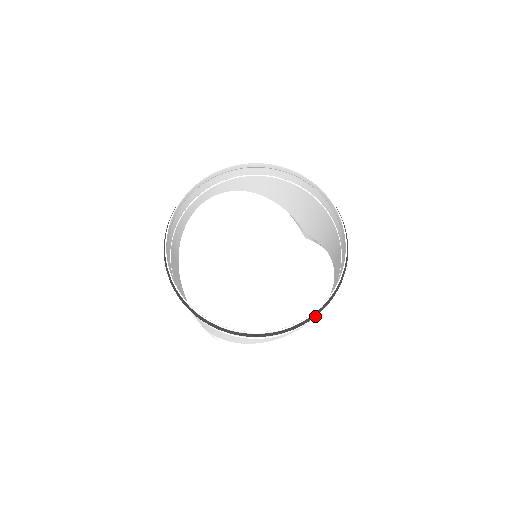
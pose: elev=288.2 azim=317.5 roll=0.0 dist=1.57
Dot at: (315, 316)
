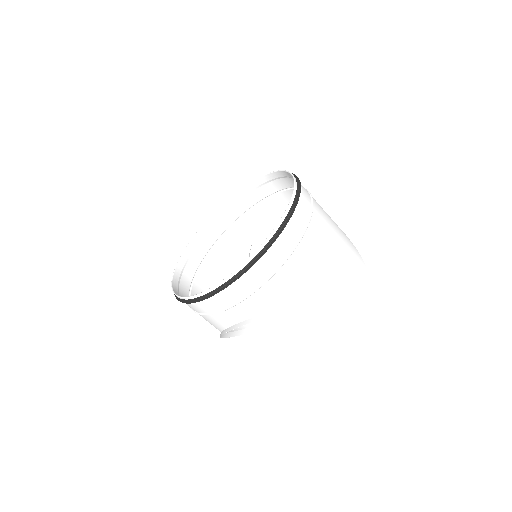
Dot at: (242, 321)
